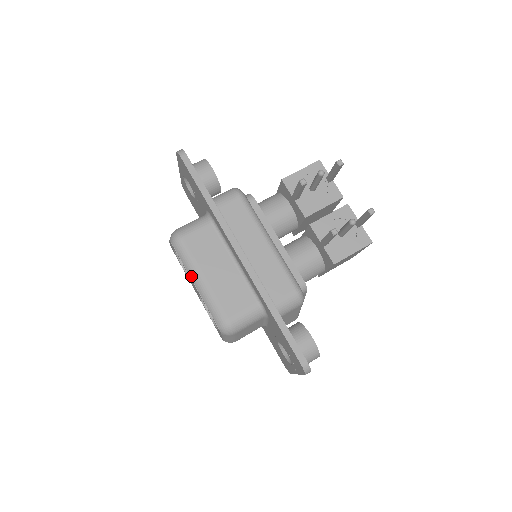
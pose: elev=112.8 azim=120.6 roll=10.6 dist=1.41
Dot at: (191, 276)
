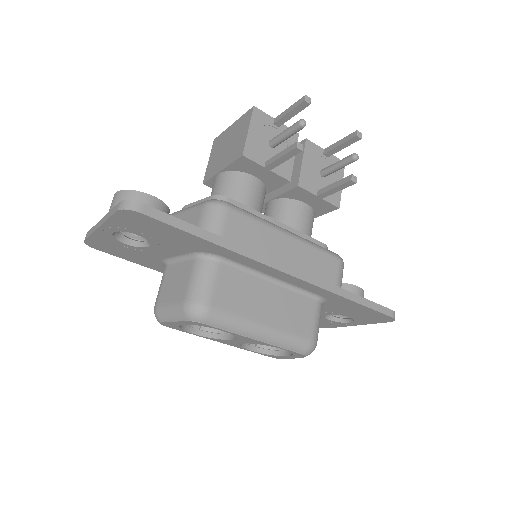
Dot at: (247, 335)
